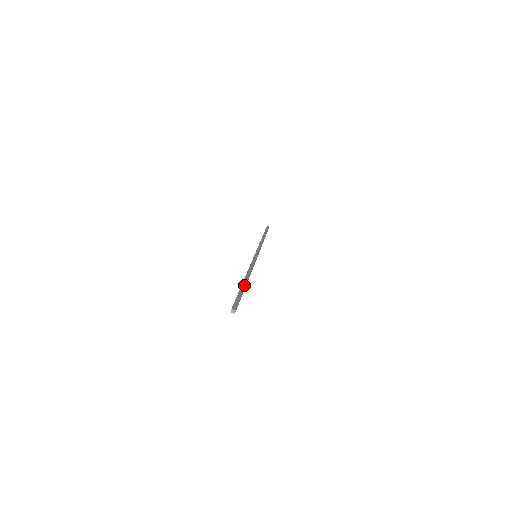
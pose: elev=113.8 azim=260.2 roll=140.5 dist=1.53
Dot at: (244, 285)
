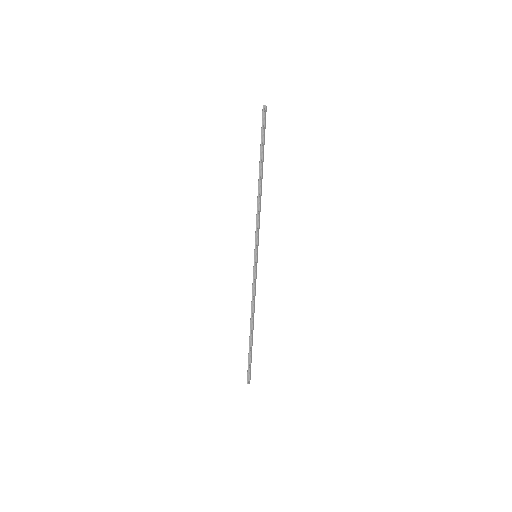
Dot at: (263, 161)
